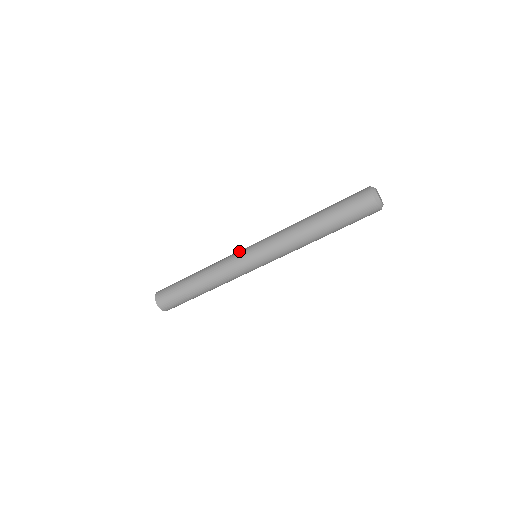
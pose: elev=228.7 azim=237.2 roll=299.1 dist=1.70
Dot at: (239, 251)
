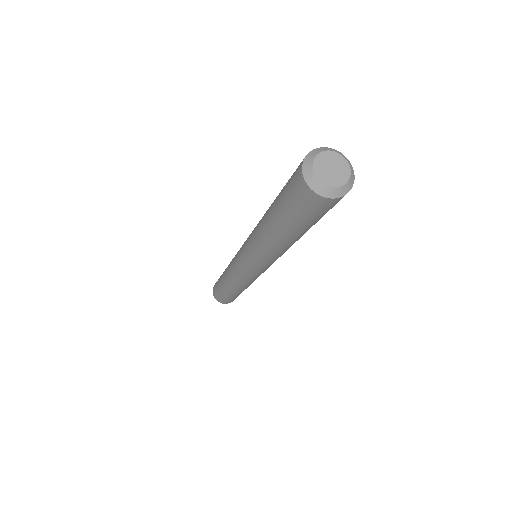
Dot at: (235, 265)
